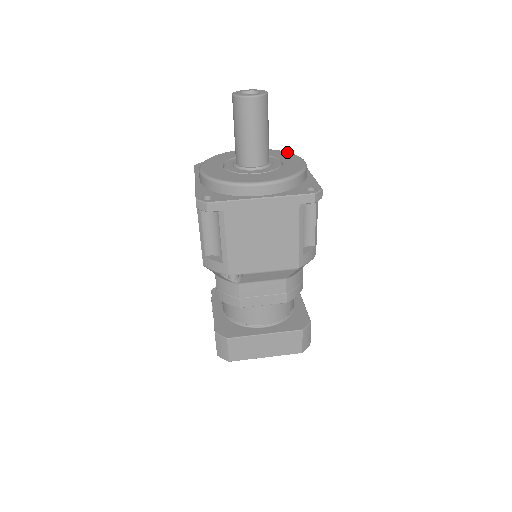
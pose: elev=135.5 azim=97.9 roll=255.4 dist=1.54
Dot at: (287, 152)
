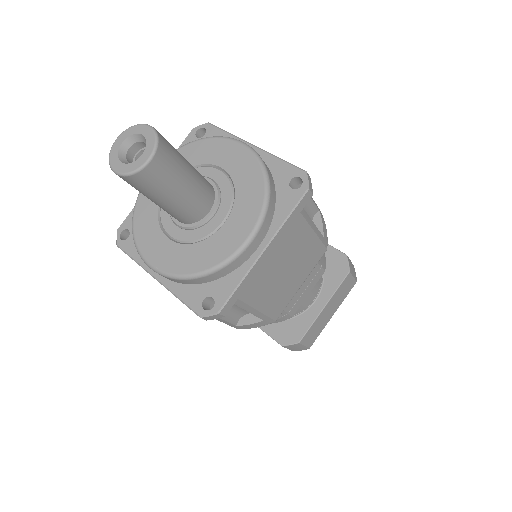
Dot at: (202, 140)
